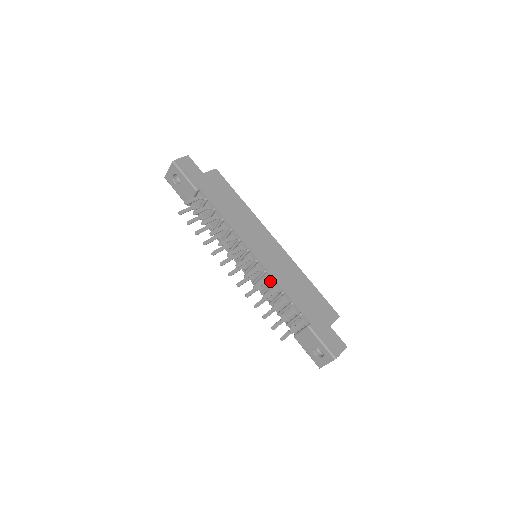
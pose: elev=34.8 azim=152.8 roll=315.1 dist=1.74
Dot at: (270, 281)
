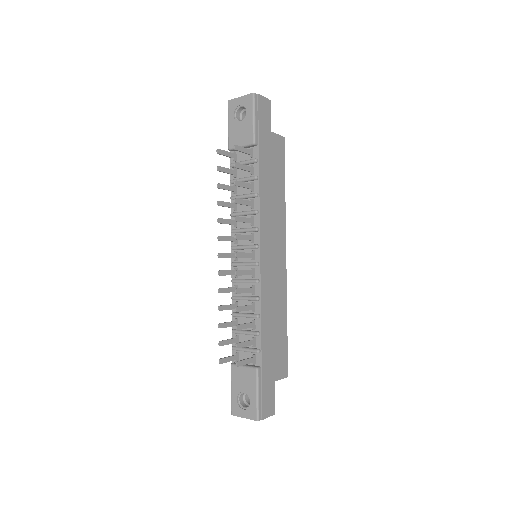
Dot at: (254, 294)
